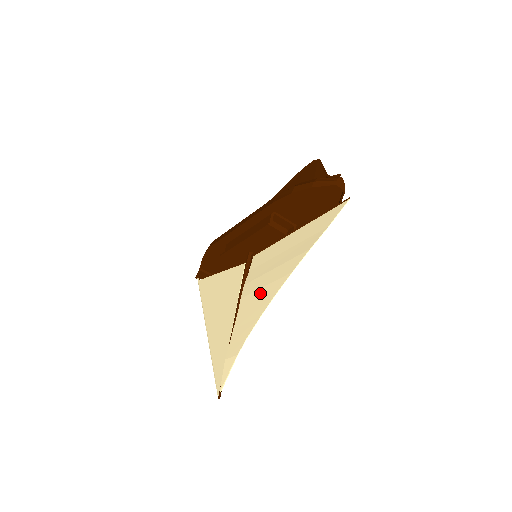
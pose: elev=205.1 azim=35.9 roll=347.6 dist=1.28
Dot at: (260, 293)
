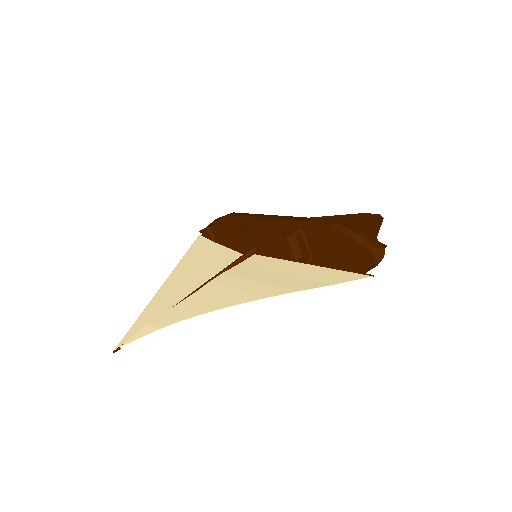
Dot at: (226, 292)
